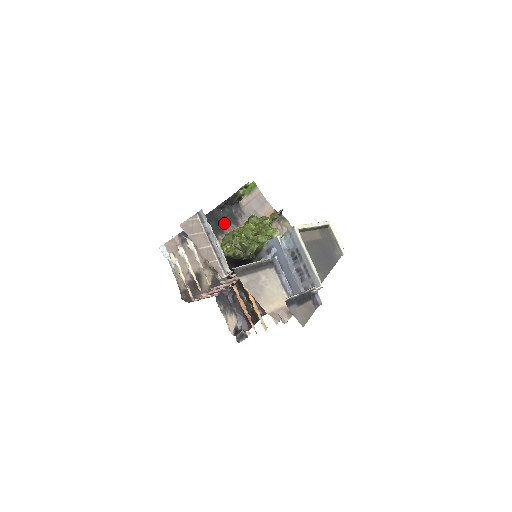
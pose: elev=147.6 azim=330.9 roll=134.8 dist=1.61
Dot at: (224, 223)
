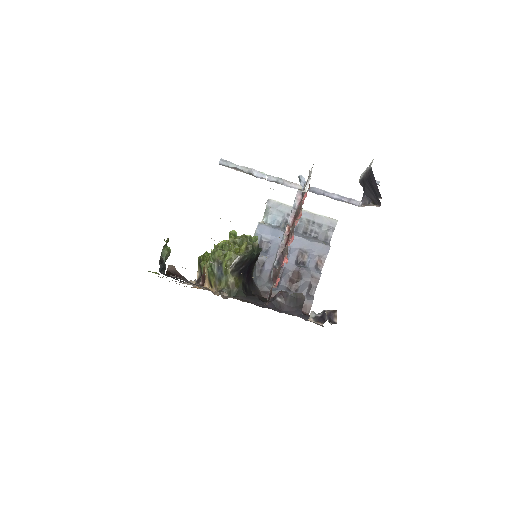
Dot at: occluded
